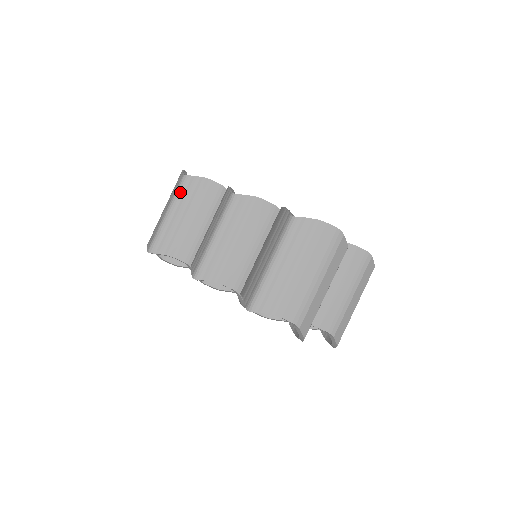
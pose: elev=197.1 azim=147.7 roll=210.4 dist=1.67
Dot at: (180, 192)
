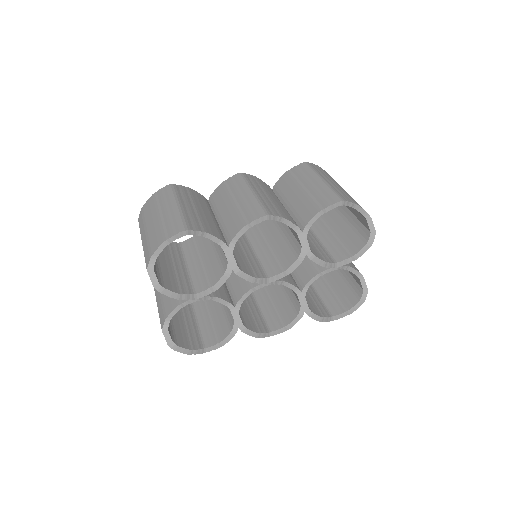
Dot at: (177, 193)
